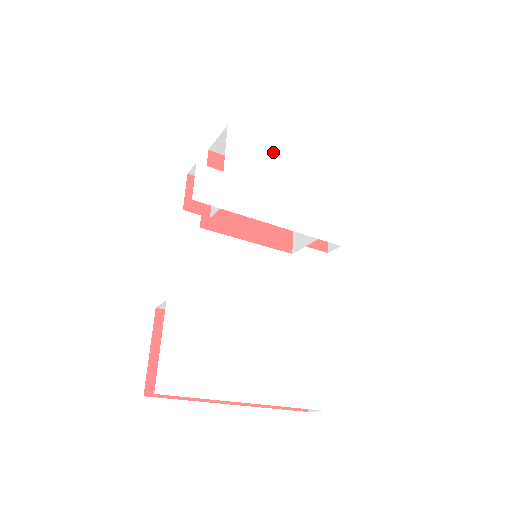
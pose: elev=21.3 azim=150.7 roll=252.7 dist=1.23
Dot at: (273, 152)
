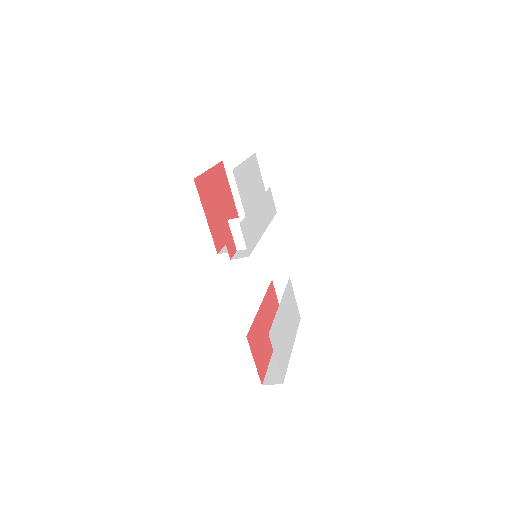
Dot at: (247, 169)
